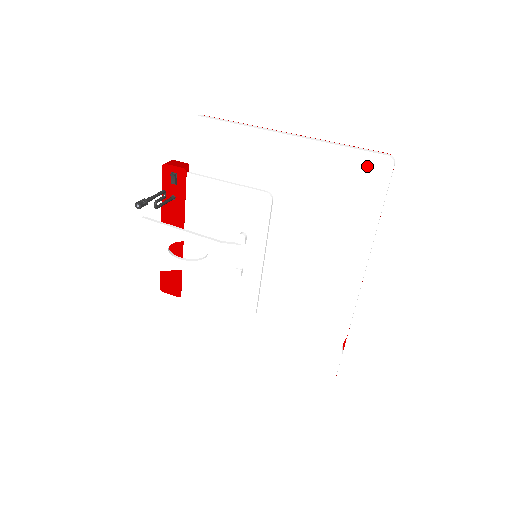
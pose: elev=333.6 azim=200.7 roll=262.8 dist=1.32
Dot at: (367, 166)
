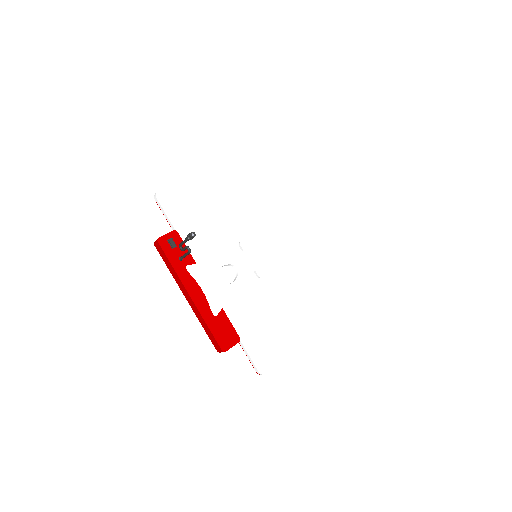
Dot at: (261, 155)
